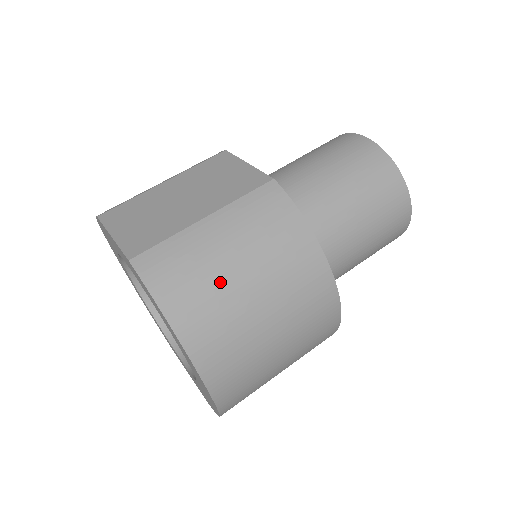
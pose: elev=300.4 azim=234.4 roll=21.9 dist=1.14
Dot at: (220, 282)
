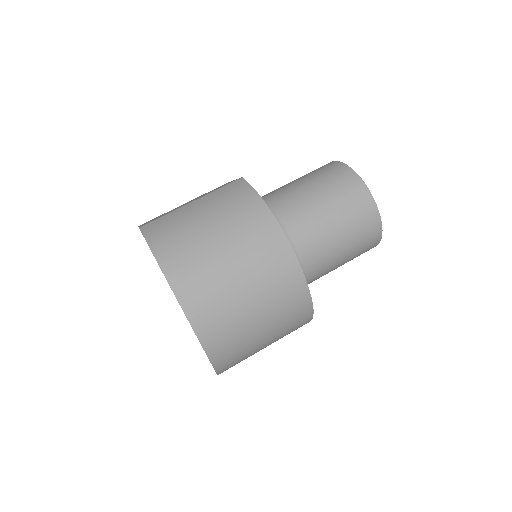
Dot at: (193, 233)
